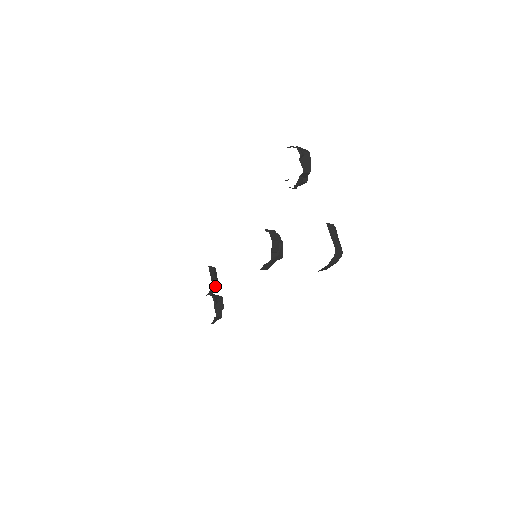
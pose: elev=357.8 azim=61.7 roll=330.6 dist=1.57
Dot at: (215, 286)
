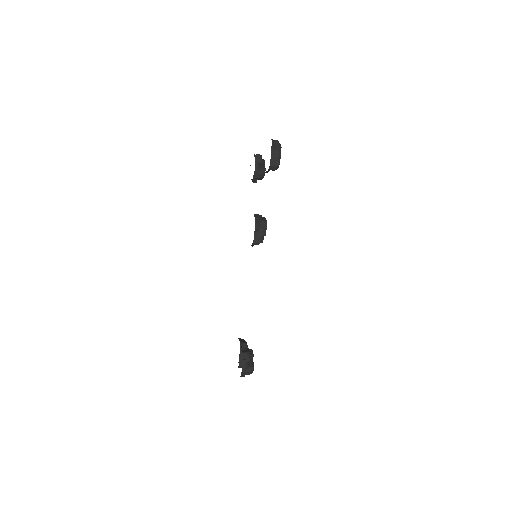
Dot at: (244, 347)
